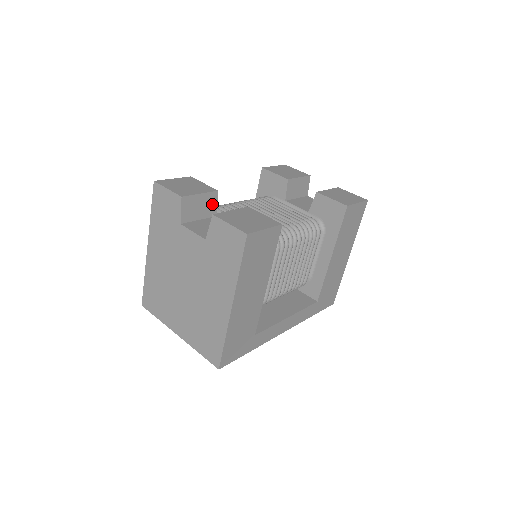
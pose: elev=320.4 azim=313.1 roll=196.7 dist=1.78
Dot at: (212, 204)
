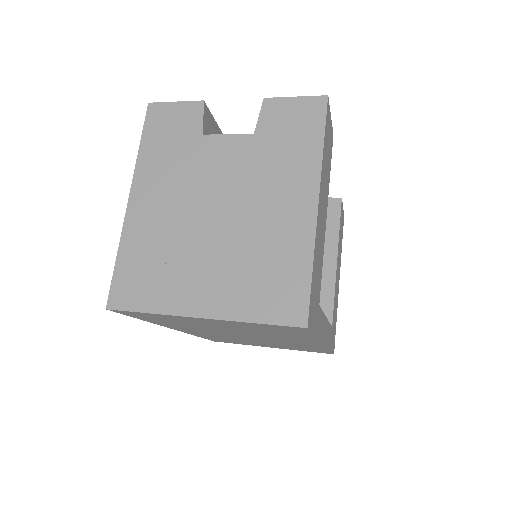
Dot at: occluded
